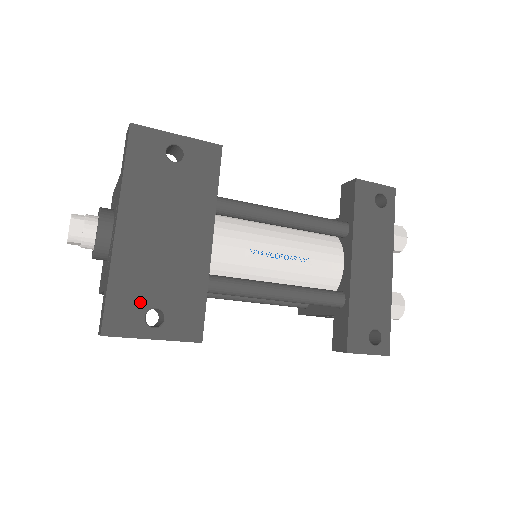
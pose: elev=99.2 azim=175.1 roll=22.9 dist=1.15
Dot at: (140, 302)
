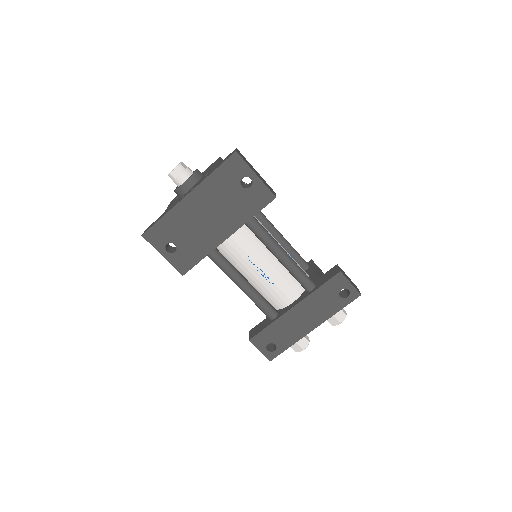
Dot at: (170, 236)
